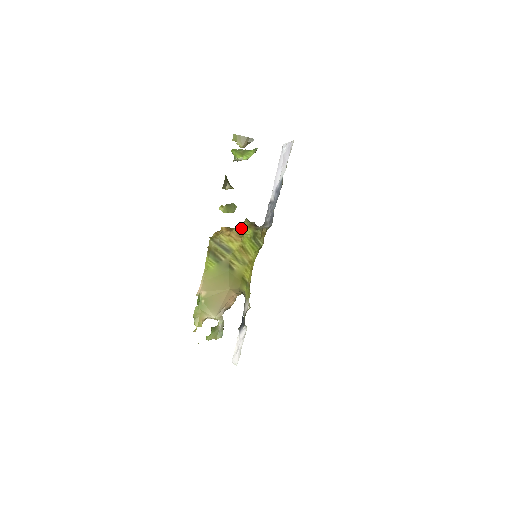
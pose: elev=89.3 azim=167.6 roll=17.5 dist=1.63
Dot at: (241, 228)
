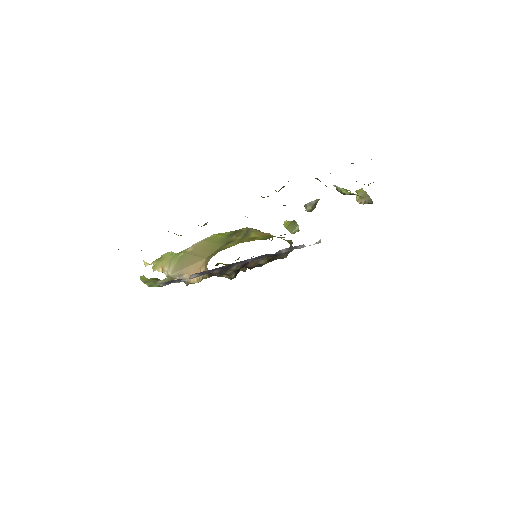
Dot at: occluded
